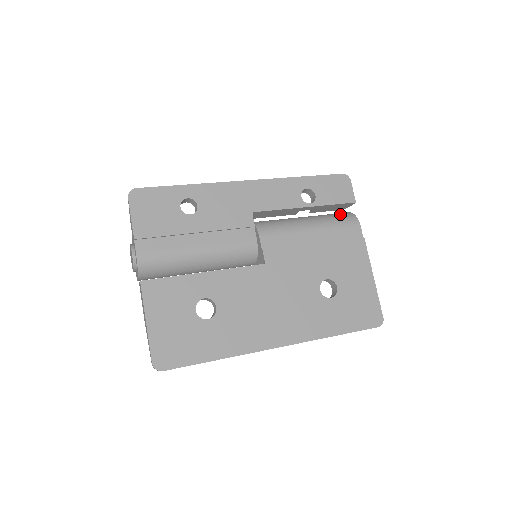
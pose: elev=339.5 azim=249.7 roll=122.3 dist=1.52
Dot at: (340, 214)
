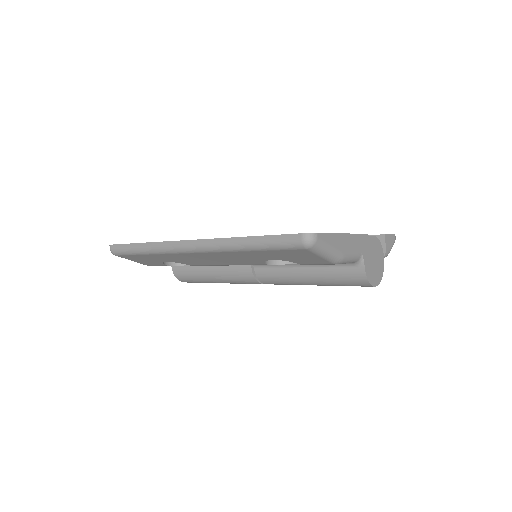
Dot at: occluded
